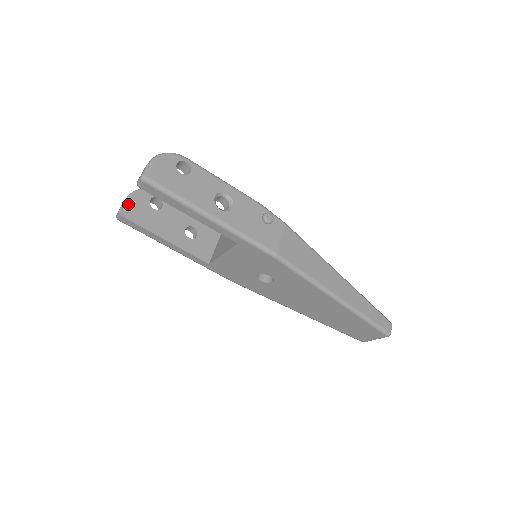
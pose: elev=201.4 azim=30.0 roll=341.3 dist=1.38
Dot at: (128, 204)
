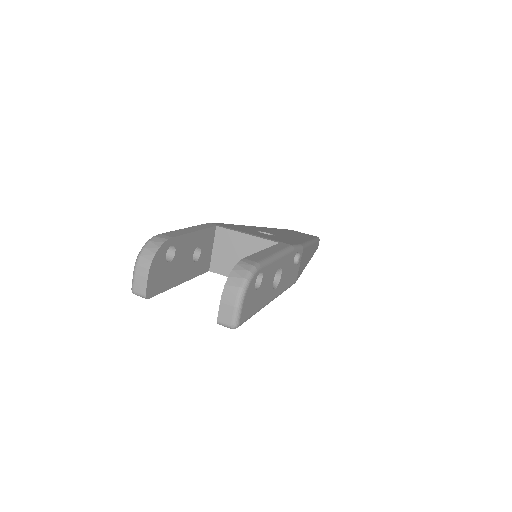
Dot at: (151, 281)
